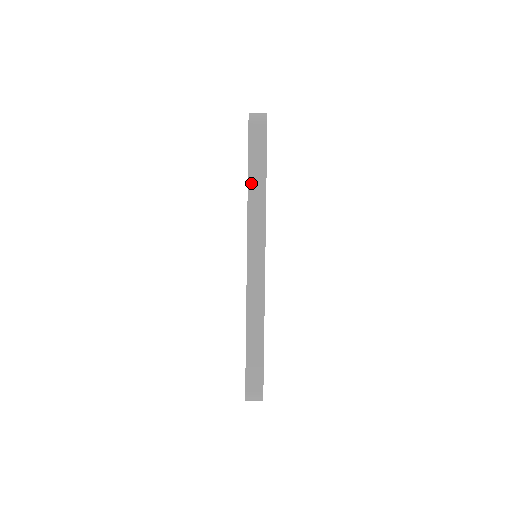
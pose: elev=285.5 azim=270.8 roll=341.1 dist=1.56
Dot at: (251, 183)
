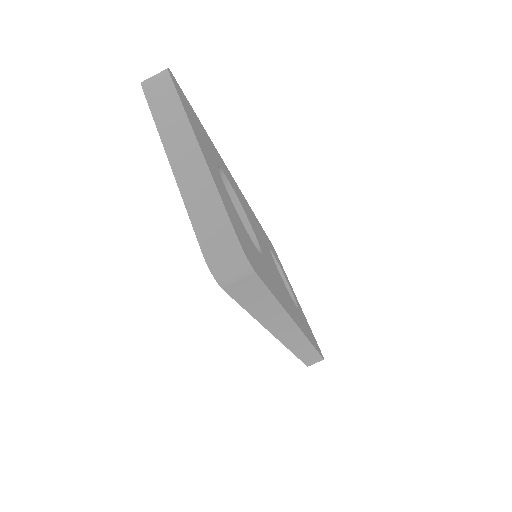
Dot at: (258, 315)
